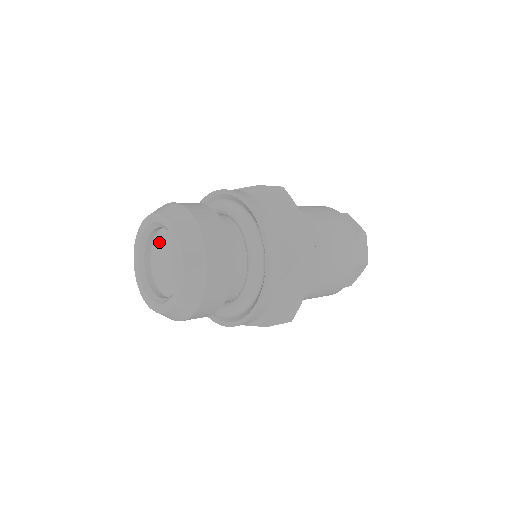
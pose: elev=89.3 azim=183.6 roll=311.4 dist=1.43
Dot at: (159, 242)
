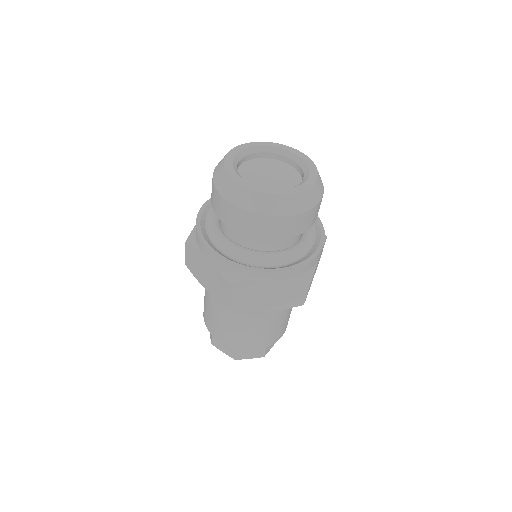
Dot at: (253, 165)
